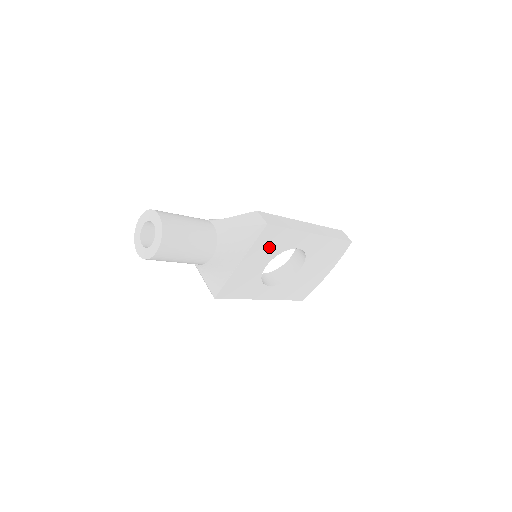
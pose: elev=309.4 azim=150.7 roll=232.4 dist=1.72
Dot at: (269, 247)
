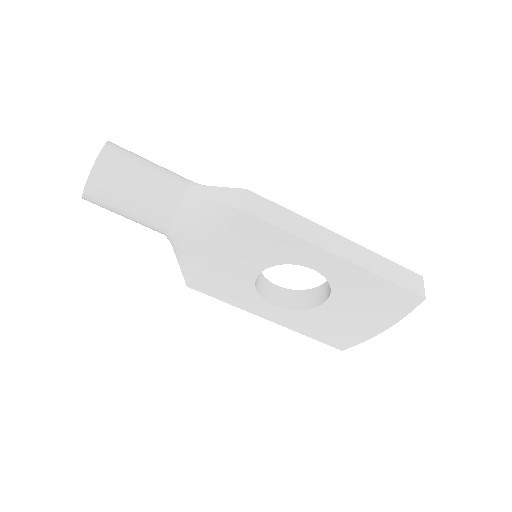
Dot at: (256, 247)
